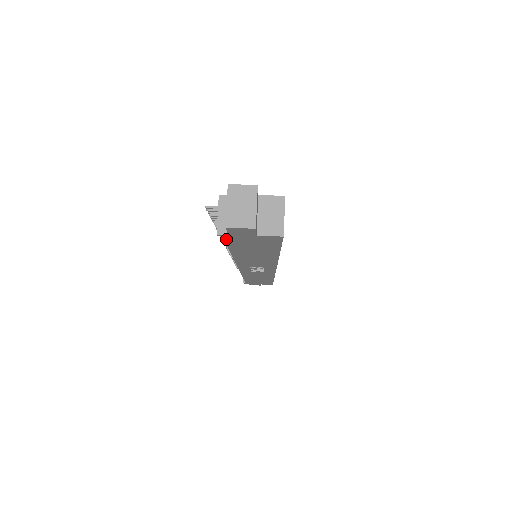
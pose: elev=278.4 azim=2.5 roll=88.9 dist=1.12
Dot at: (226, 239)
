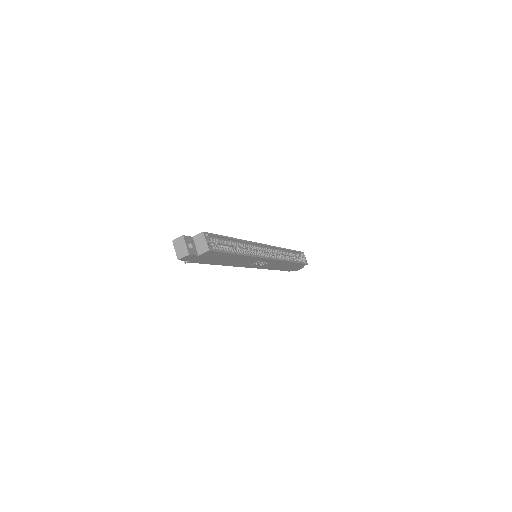
Dot at: (193, 262)
